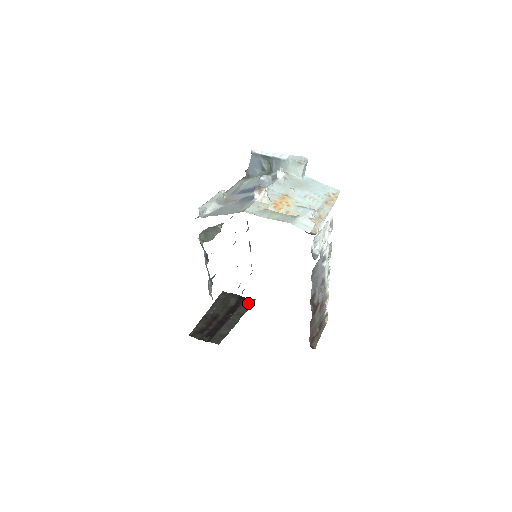
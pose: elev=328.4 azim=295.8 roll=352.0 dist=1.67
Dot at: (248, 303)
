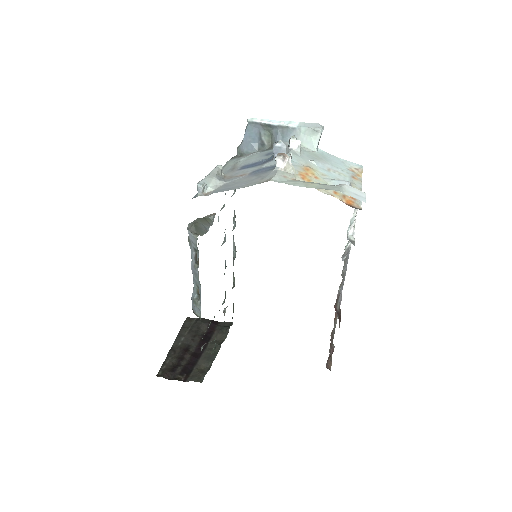
Dot at: (225, 327)
